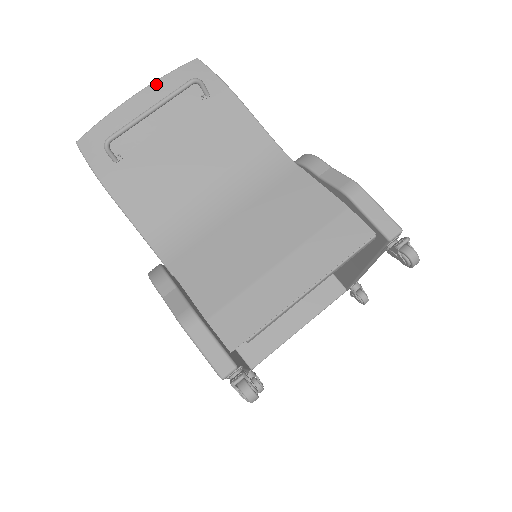
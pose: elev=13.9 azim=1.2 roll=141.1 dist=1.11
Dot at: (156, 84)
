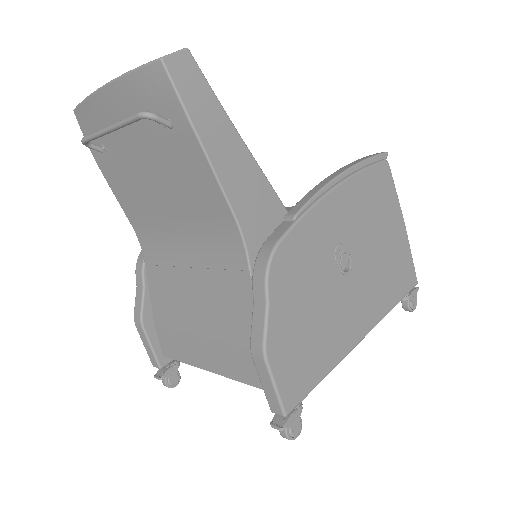
Dot at: (119, 82)
